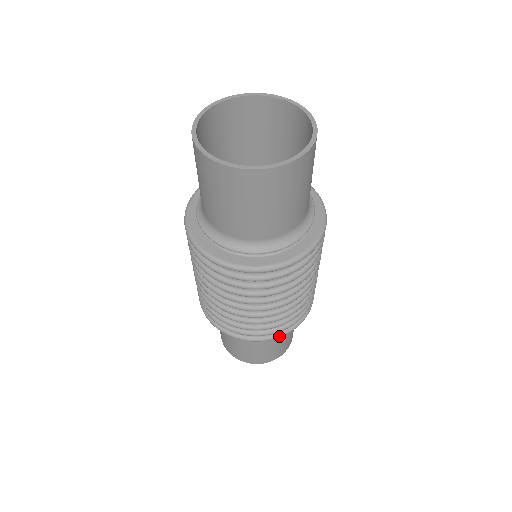
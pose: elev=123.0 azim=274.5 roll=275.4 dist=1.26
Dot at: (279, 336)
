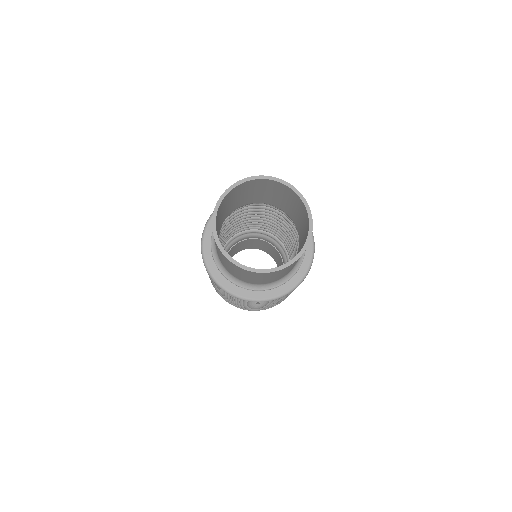
Dot at: occluded
